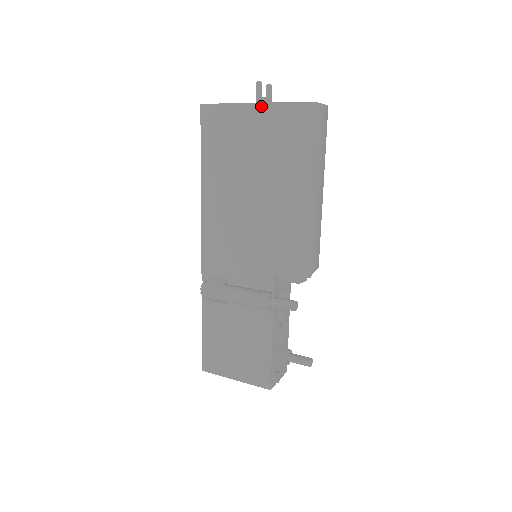
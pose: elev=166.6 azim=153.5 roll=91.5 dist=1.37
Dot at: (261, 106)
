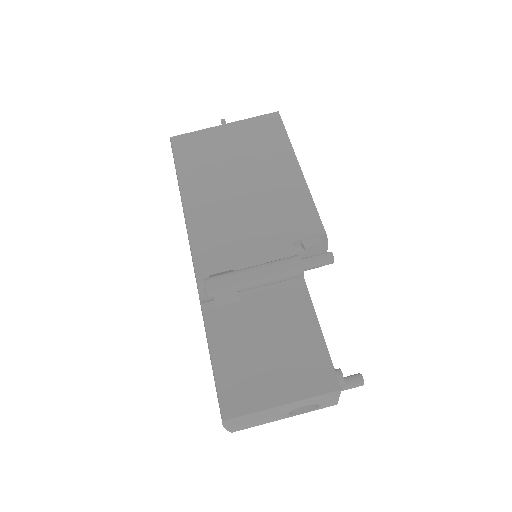
Dot at: (233, 124)
